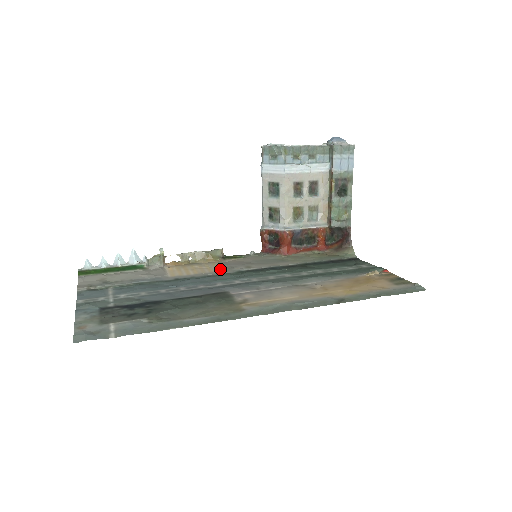
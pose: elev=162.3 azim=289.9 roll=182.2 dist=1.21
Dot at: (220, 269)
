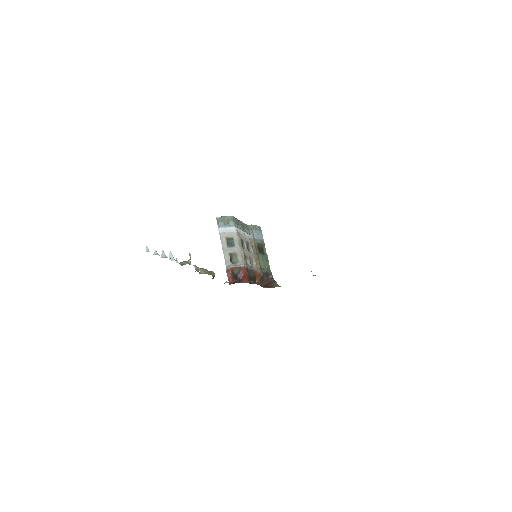
Dot at: occluded
